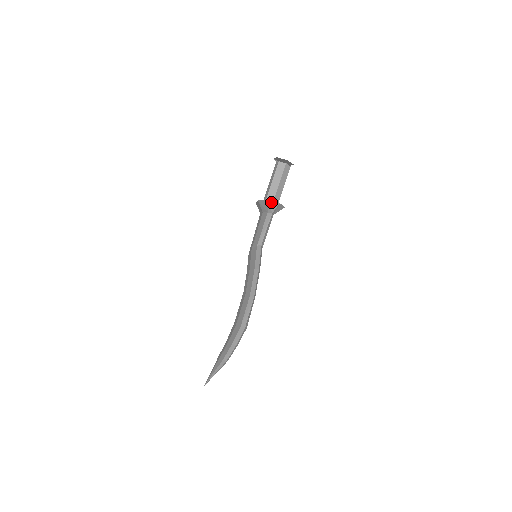
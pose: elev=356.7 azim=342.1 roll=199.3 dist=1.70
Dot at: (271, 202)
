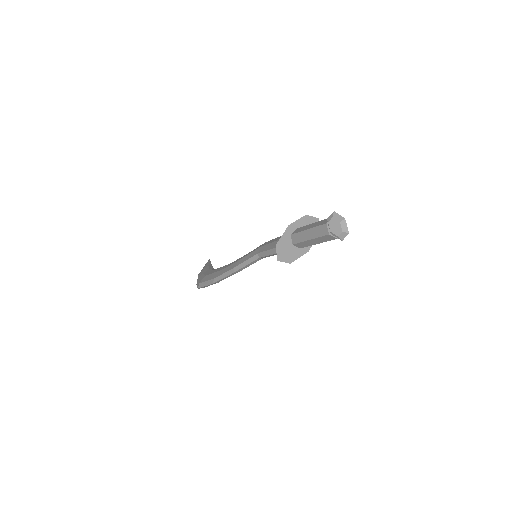
Dot at: (277, 249)
